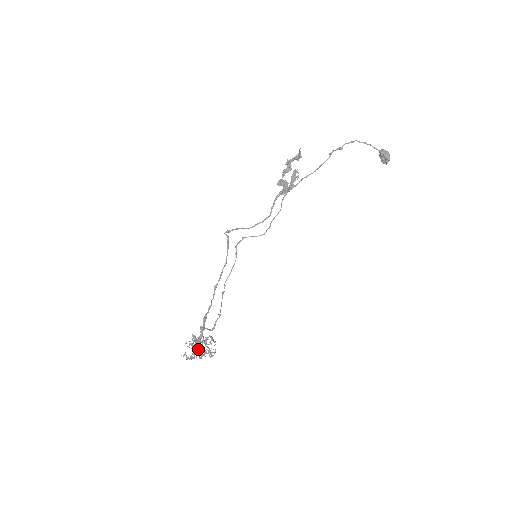
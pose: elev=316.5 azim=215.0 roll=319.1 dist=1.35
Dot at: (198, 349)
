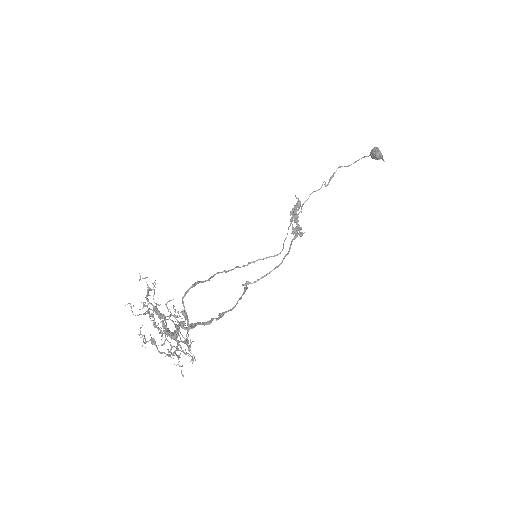
Dot at: (149, 302)
